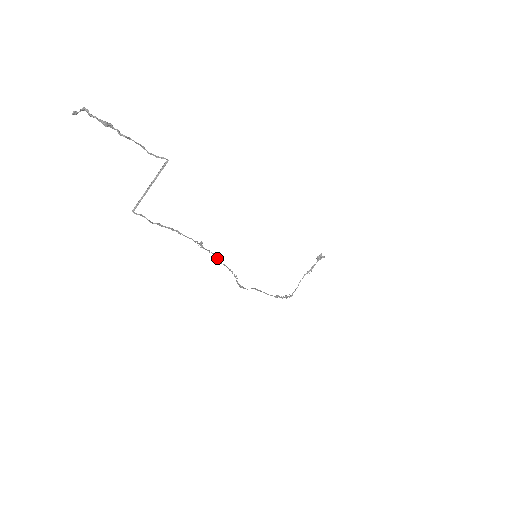
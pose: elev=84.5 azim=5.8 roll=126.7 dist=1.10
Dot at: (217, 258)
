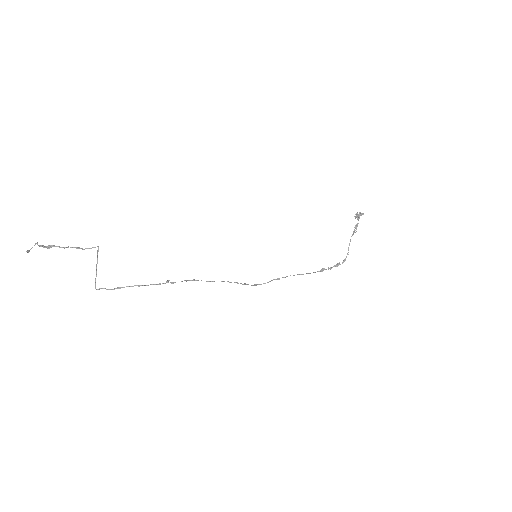
Dot at: occluded
